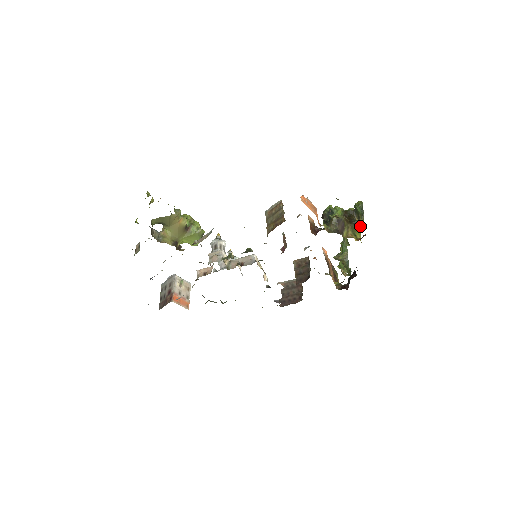
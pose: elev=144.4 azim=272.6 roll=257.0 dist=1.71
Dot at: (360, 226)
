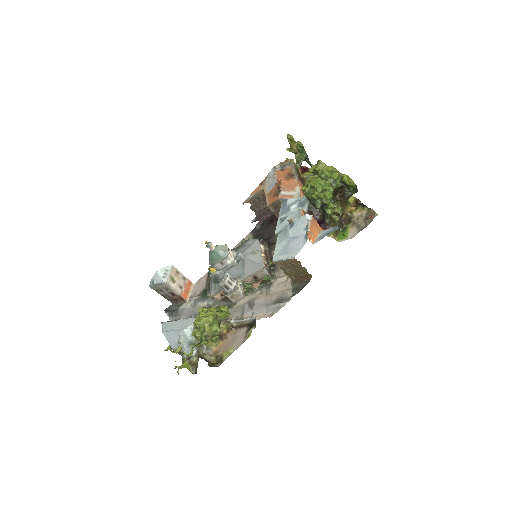
Dot at: occluded
